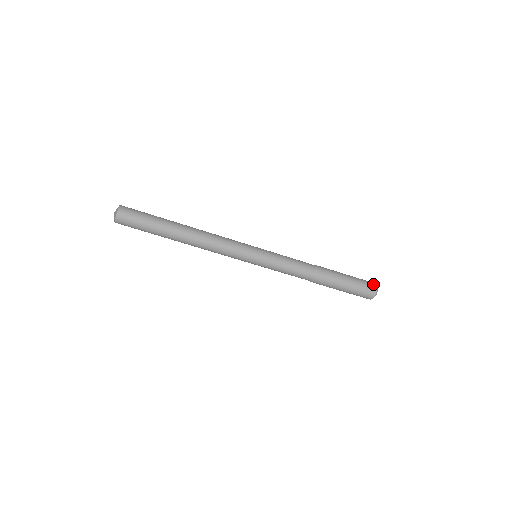
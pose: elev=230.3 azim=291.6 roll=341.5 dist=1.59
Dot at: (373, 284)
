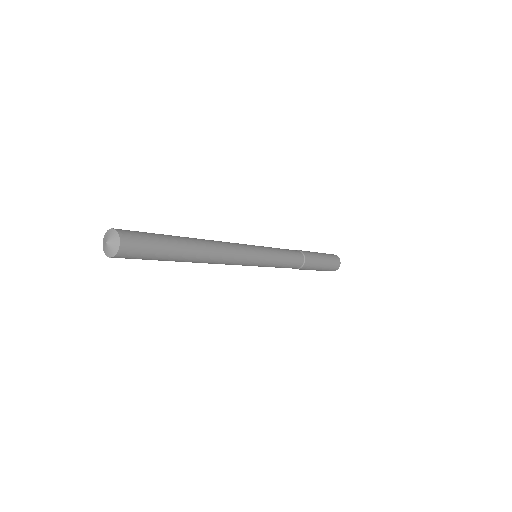
Dot at: (338, 265)
